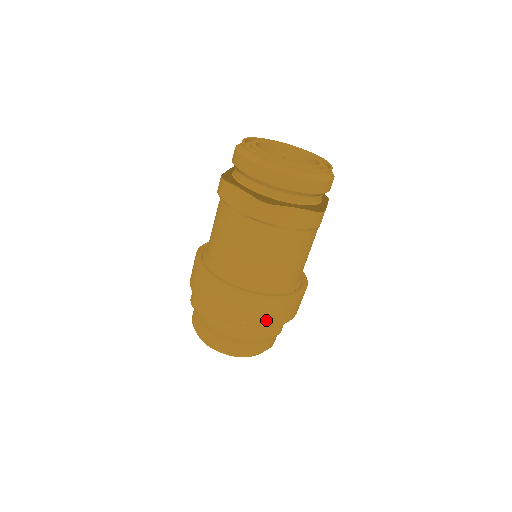
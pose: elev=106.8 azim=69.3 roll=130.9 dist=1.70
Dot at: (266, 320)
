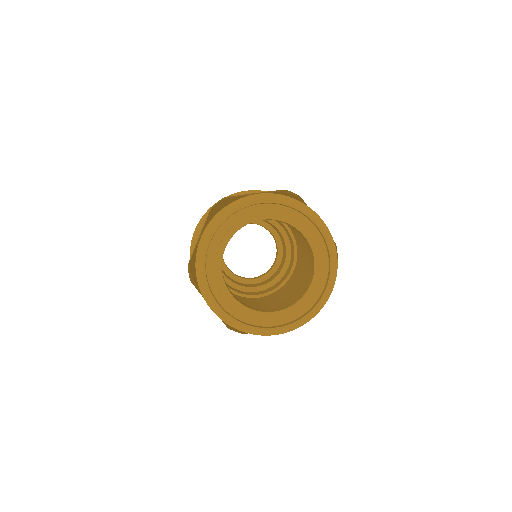
Dot at: occluded
